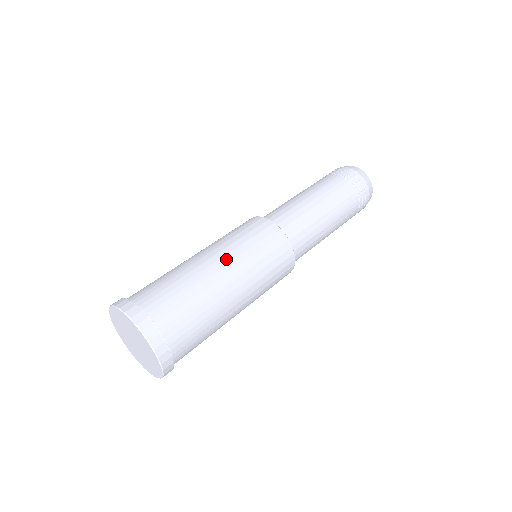
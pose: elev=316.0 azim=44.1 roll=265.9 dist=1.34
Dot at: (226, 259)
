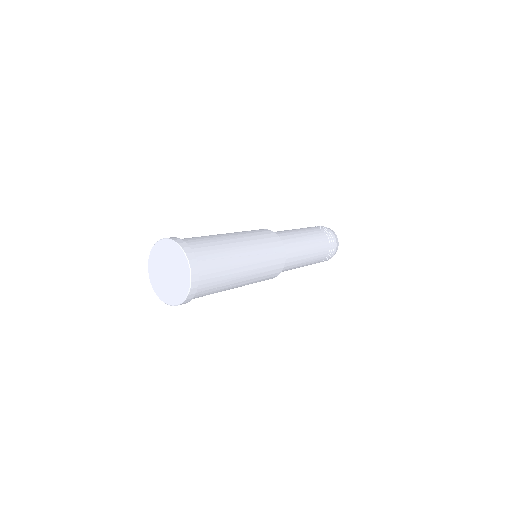
Dot at: (230, 233)
